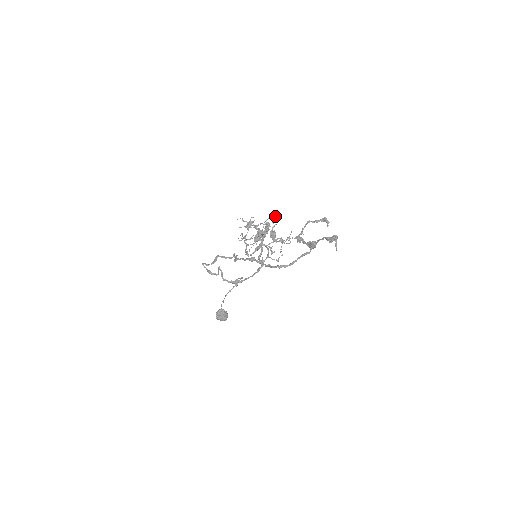
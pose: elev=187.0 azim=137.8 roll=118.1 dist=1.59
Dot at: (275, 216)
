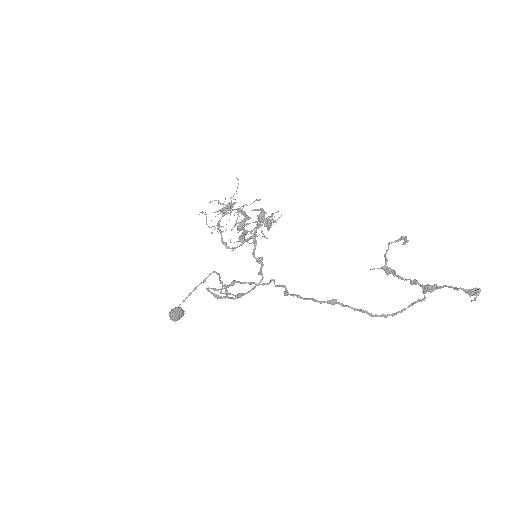
Dot at: occluded
